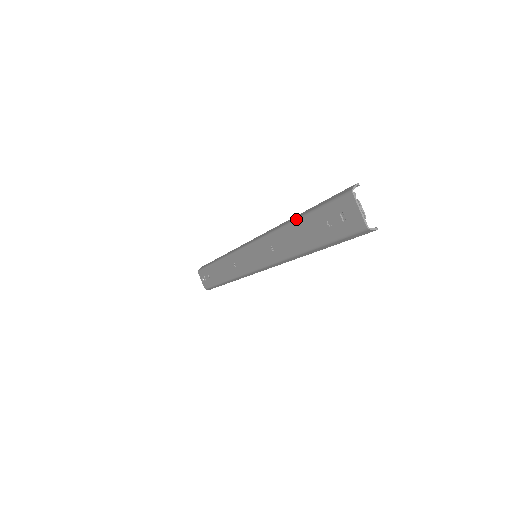
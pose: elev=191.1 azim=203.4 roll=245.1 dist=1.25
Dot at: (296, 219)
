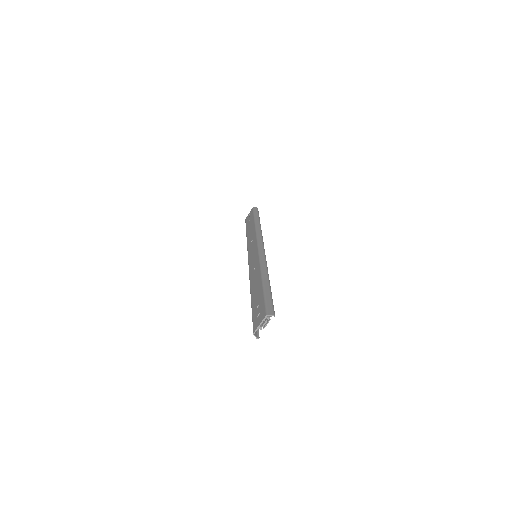
Dot at: (263, 281)
